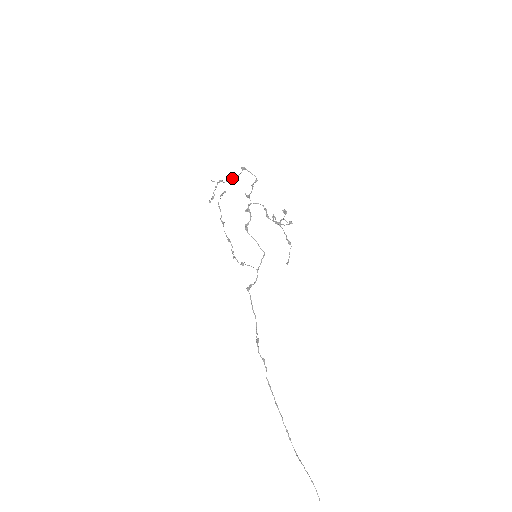
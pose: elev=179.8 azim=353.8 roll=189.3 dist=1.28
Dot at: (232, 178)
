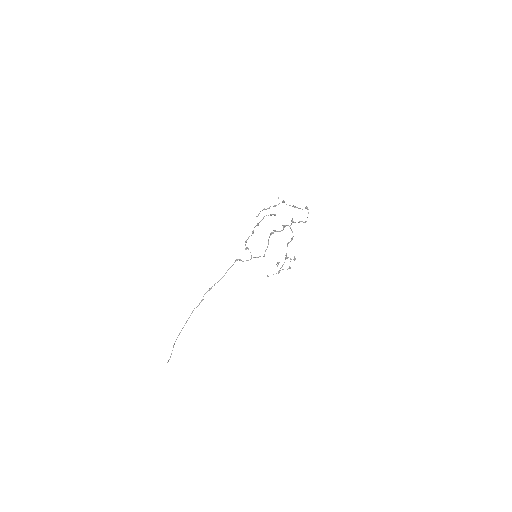
Dot at: (293, 206)
